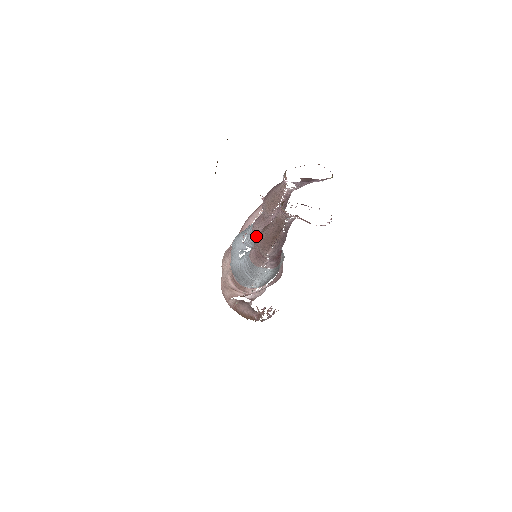
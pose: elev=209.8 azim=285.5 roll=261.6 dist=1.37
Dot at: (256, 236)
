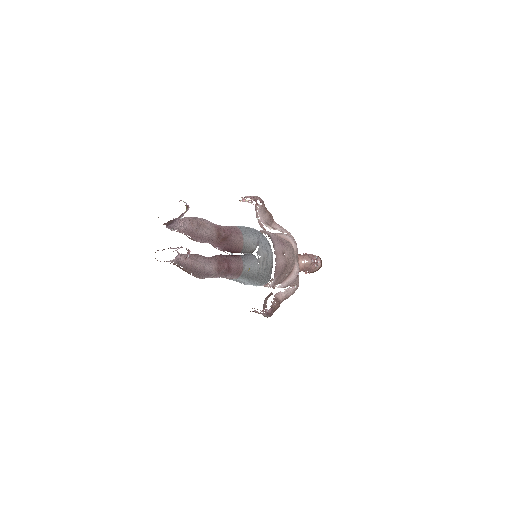
Dot at: occluded
